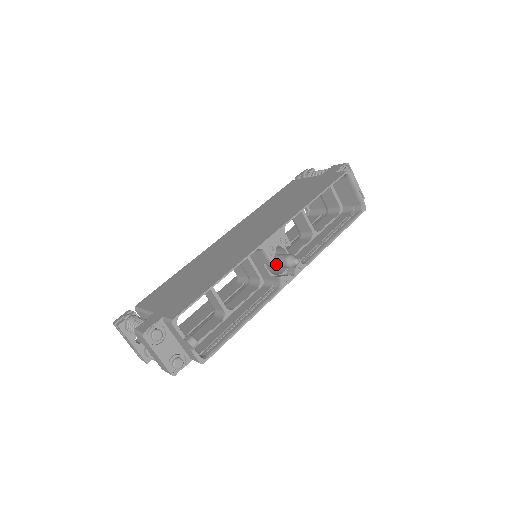
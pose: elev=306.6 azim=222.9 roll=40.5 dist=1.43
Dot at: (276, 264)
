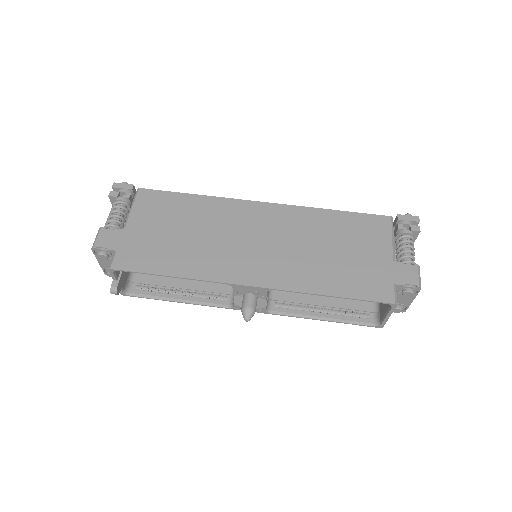
Dot at: occluded
